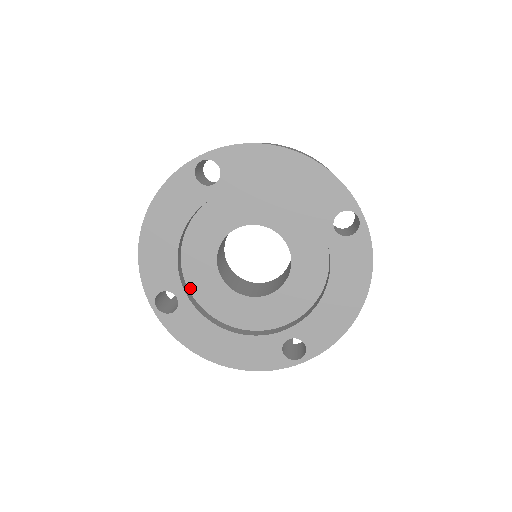
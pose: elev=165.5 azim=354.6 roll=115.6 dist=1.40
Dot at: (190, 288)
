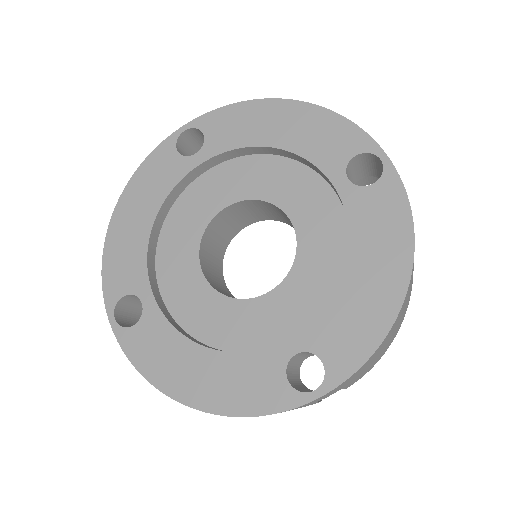
Dot at: (163, 295)
